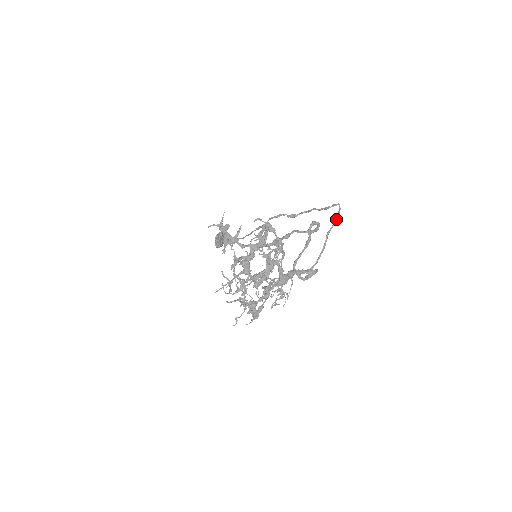
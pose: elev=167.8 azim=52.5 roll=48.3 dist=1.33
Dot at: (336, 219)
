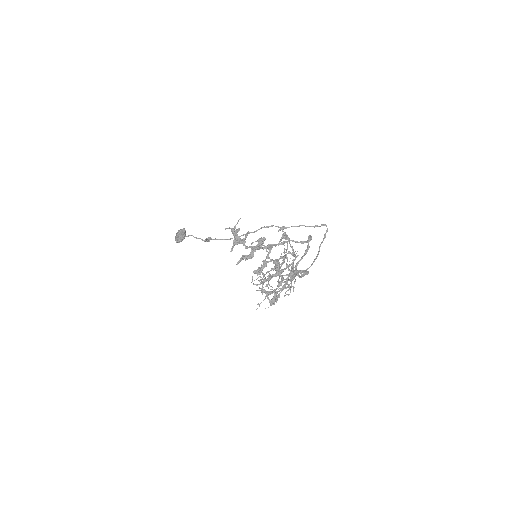
Dot at: (325, 236)
